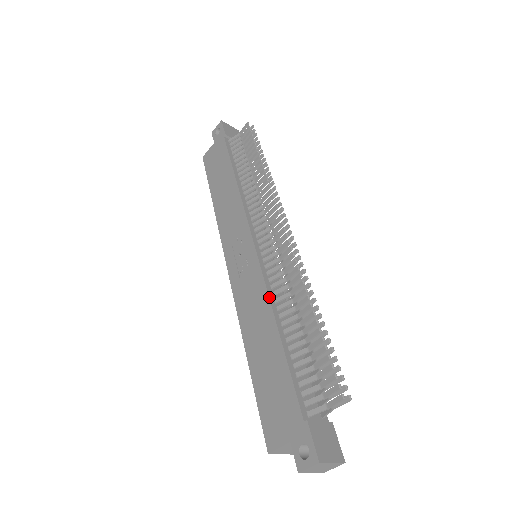
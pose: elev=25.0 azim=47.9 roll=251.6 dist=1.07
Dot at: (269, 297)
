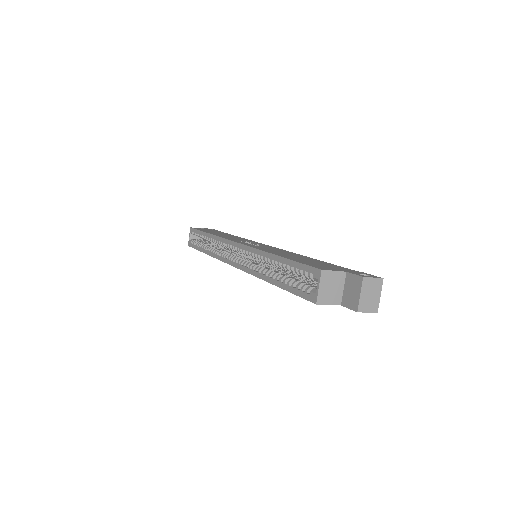
Dot at: (294, 253)
